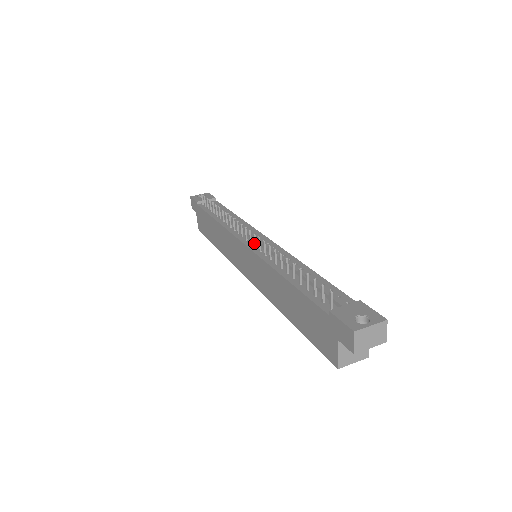
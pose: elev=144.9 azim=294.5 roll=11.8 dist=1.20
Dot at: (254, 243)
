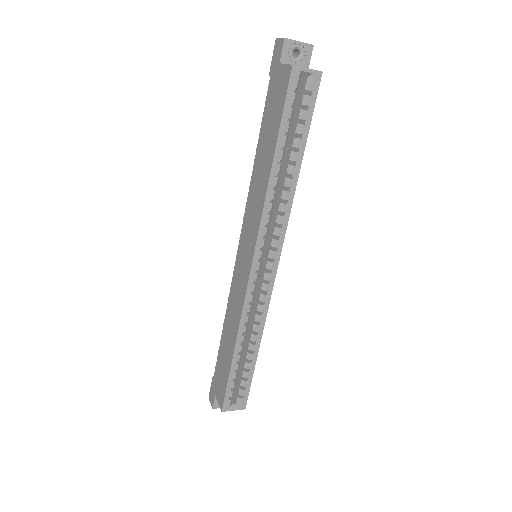
Dot at: occluded
